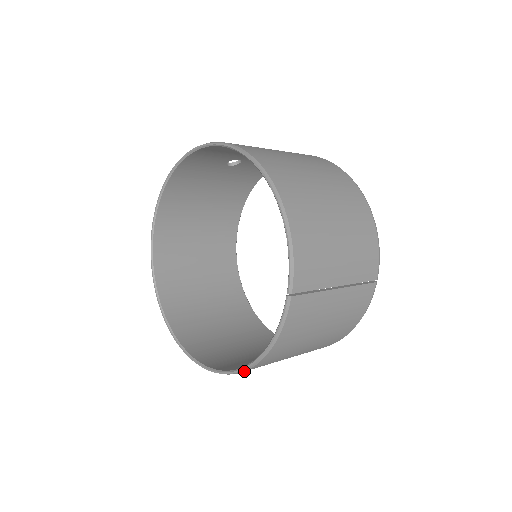
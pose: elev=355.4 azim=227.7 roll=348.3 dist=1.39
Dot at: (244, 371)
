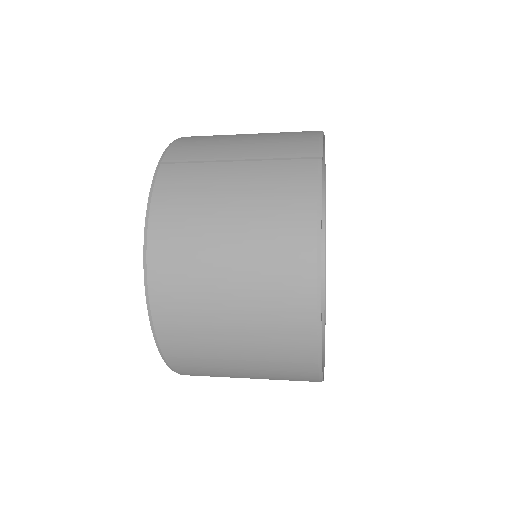
Dot at: (150, 288)
